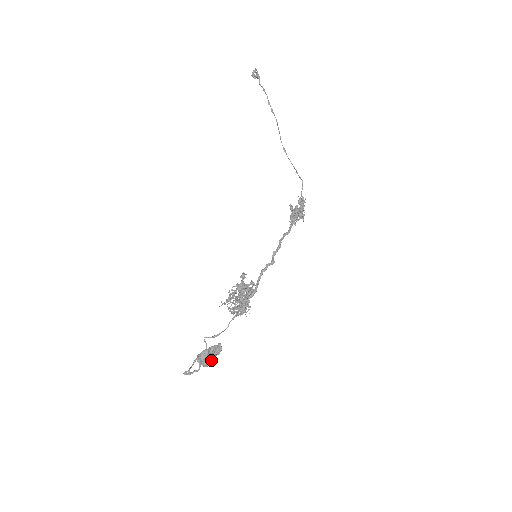
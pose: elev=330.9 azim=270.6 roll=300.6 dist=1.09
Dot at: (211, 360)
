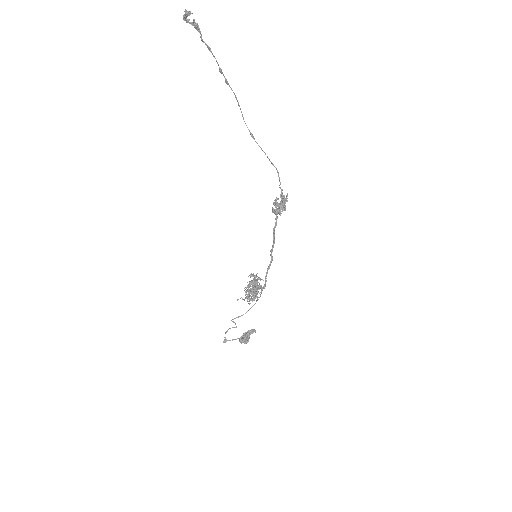
Dot at: (249, 338)
